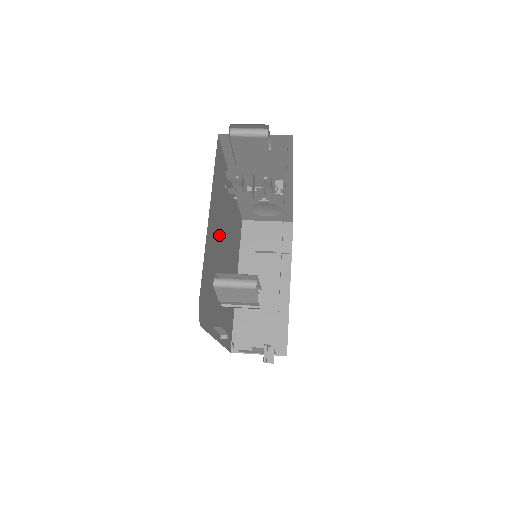
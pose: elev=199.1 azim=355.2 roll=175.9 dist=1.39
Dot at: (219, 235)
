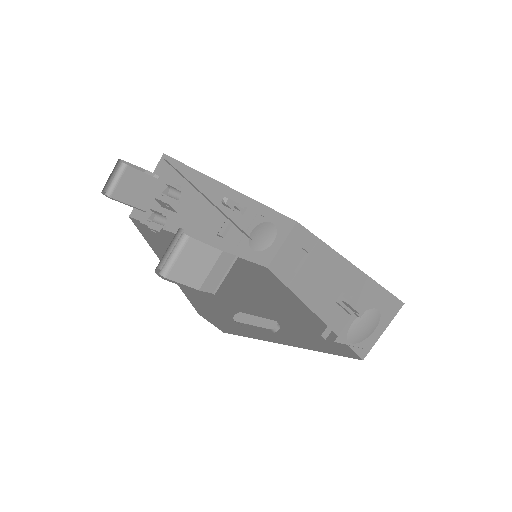
Dot at: occluded
